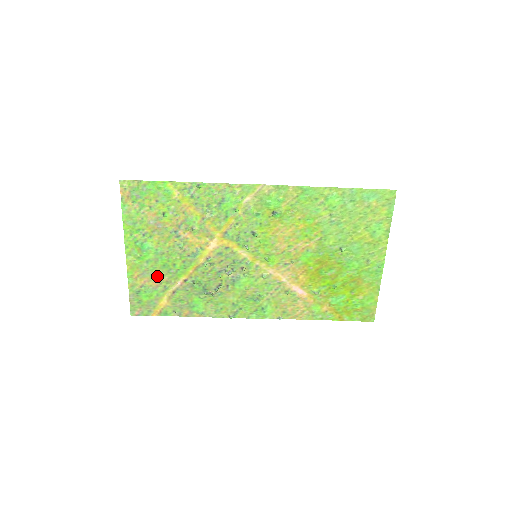
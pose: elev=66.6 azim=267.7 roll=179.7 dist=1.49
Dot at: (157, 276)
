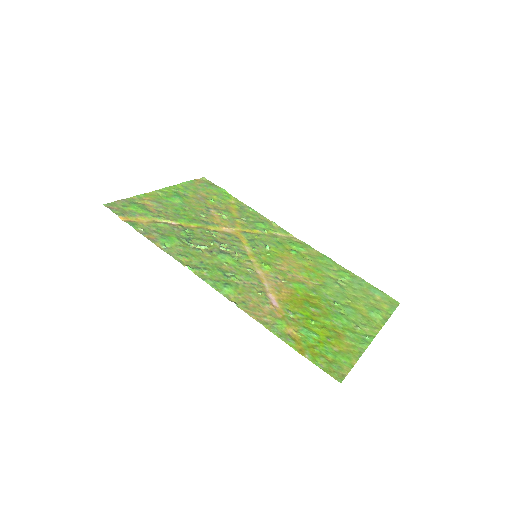
Dot at: (162, 210)
